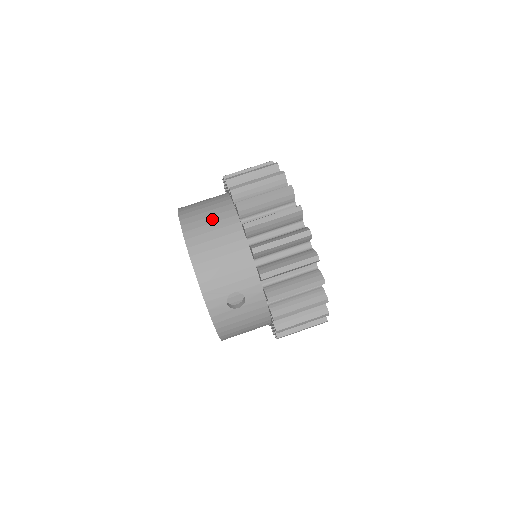
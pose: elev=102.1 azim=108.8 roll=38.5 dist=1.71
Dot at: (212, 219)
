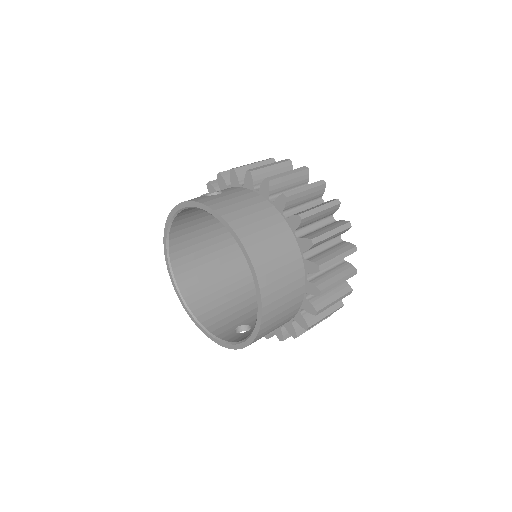
Dot at: occluded
